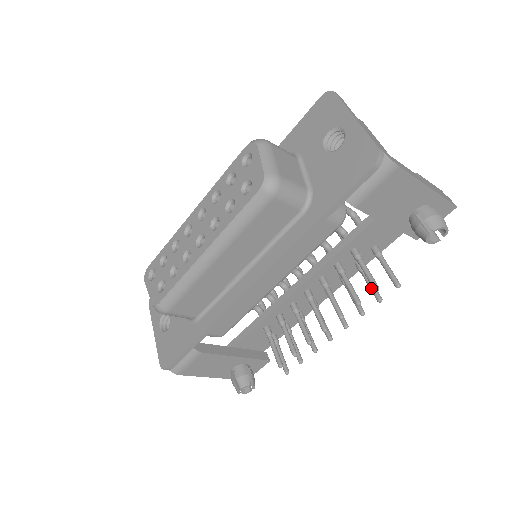
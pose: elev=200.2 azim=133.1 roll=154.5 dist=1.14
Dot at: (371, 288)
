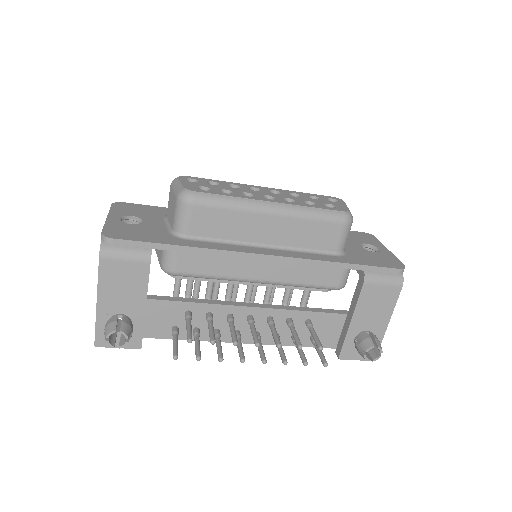
Dot at: (302, 353)
